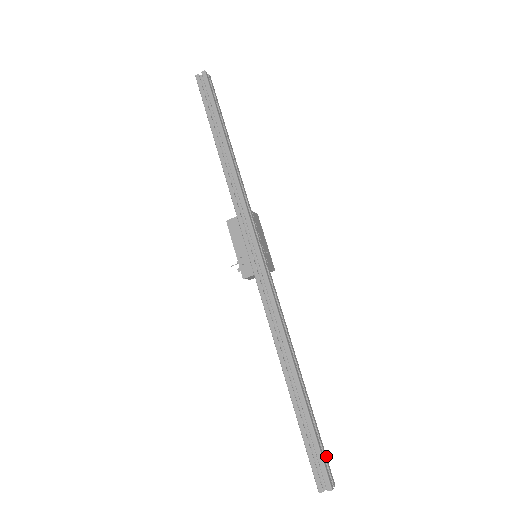
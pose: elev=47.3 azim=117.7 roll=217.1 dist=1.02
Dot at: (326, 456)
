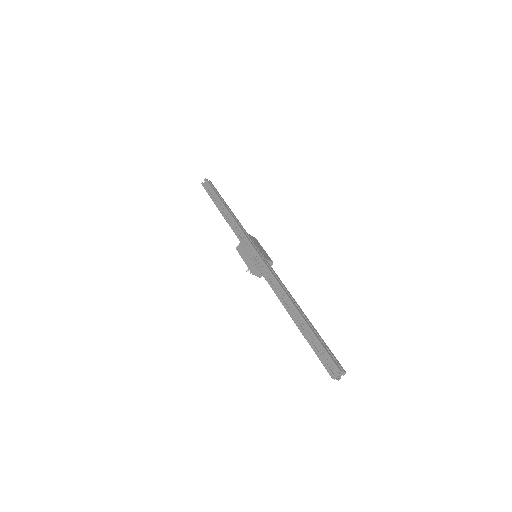
Dot at: occluded
